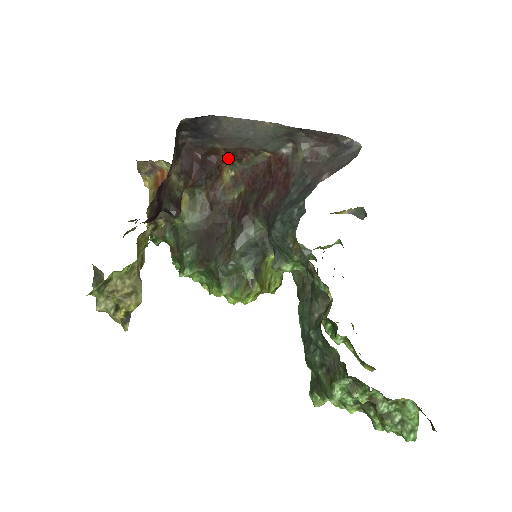
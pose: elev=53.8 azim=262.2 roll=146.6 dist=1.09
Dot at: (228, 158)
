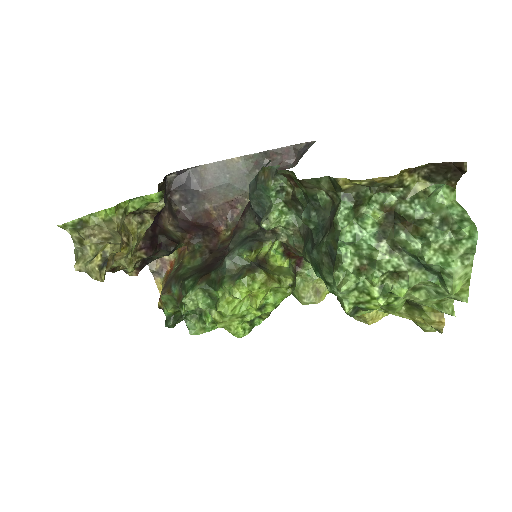
Dot at: (221, 220)
